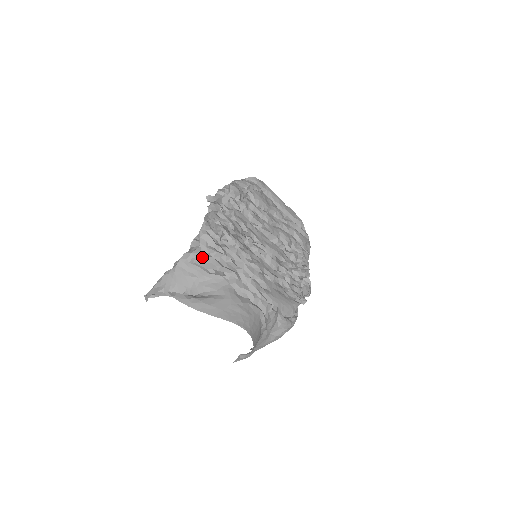
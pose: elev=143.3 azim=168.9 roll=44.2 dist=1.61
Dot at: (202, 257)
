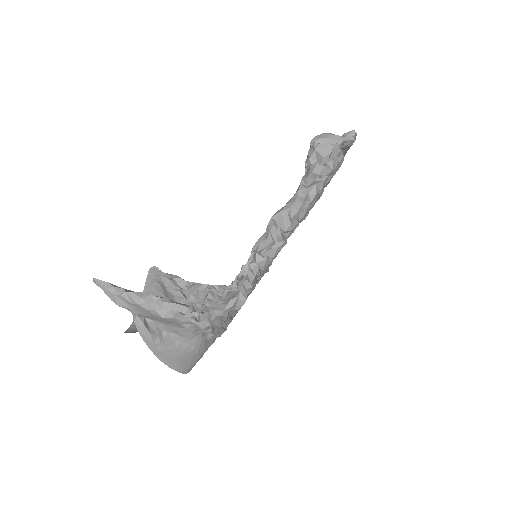
Dot at: (201, 330)
